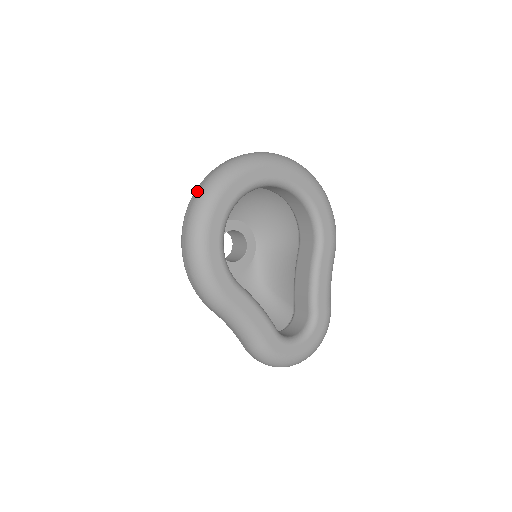
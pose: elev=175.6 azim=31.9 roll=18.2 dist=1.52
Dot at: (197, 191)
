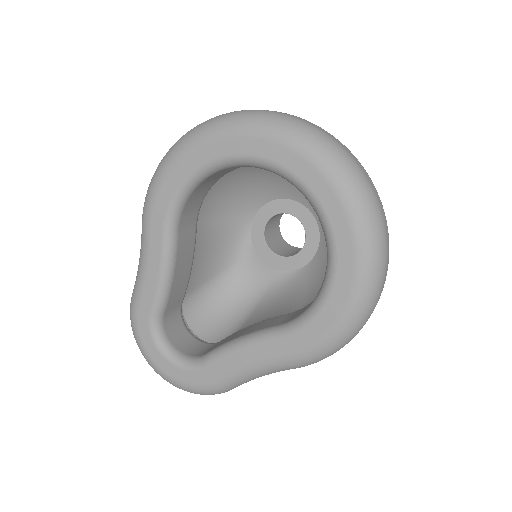
Dot at: occluded
